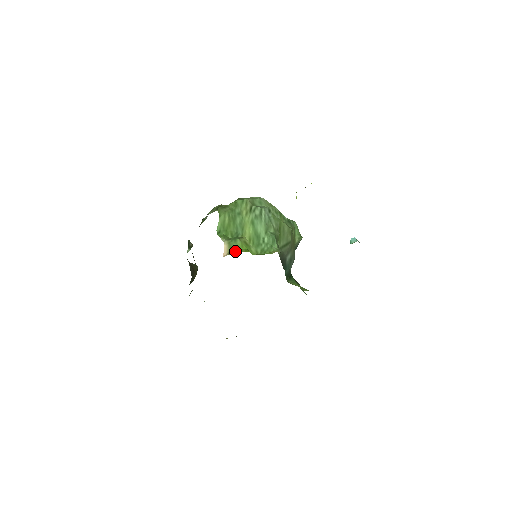
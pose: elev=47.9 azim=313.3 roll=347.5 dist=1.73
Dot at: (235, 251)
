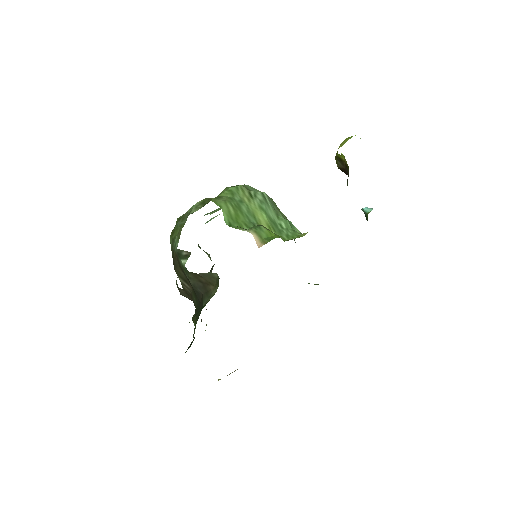
Dot at: (269, 238)
